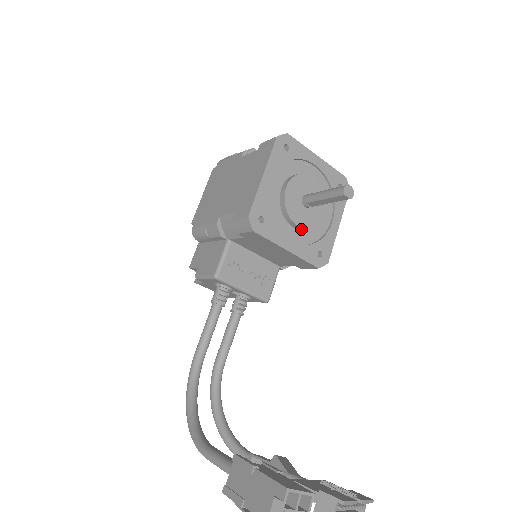
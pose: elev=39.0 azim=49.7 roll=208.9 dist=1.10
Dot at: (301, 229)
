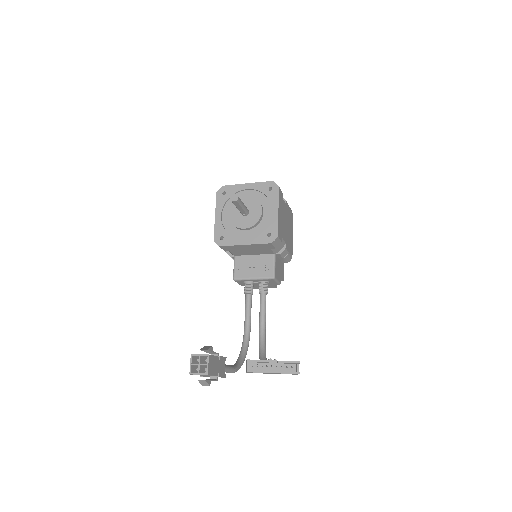
Dot at: (249, 229)
